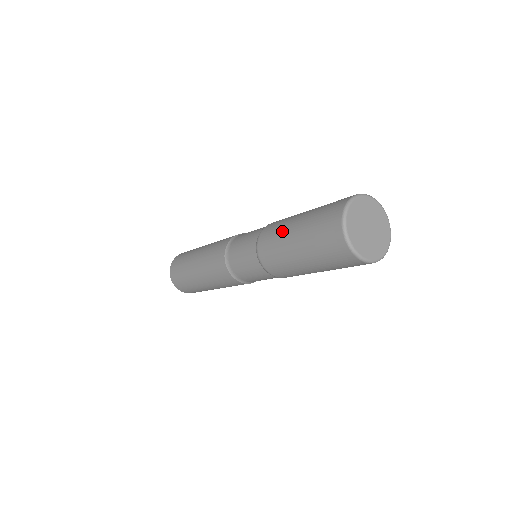
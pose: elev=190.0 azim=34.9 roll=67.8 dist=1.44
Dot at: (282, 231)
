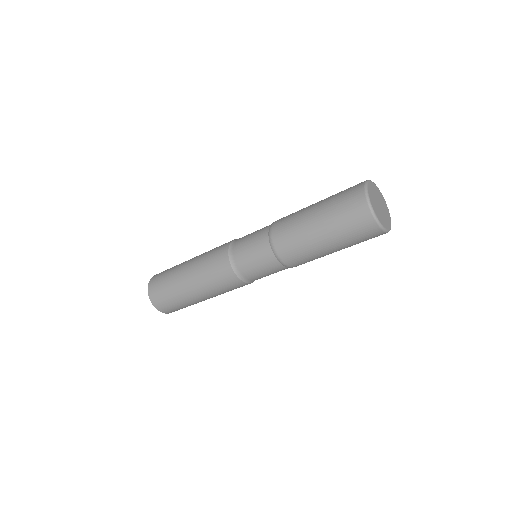
Dot at: (299, 220)
